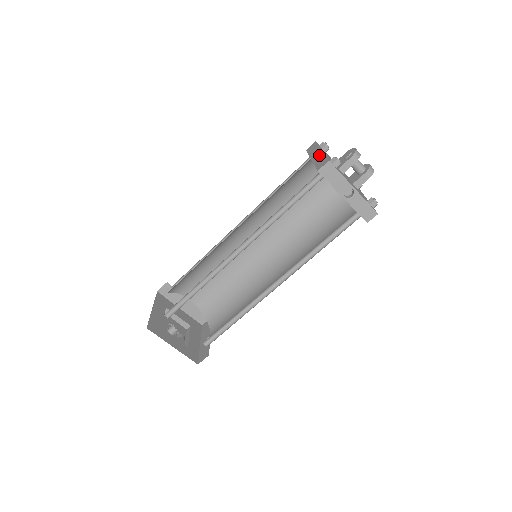
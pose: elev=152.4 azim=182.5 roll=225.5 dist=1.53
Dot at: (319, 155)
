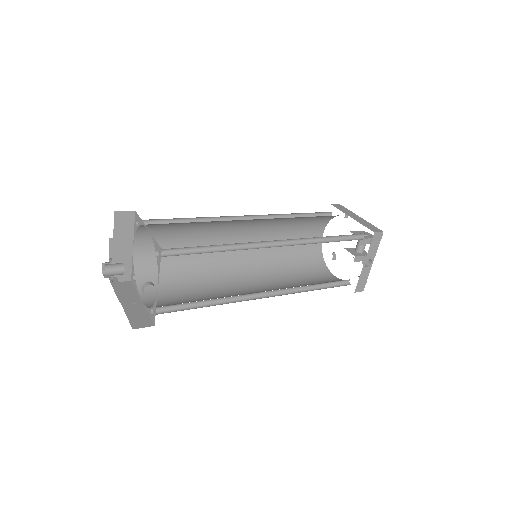
Dot at: (362, 219)
